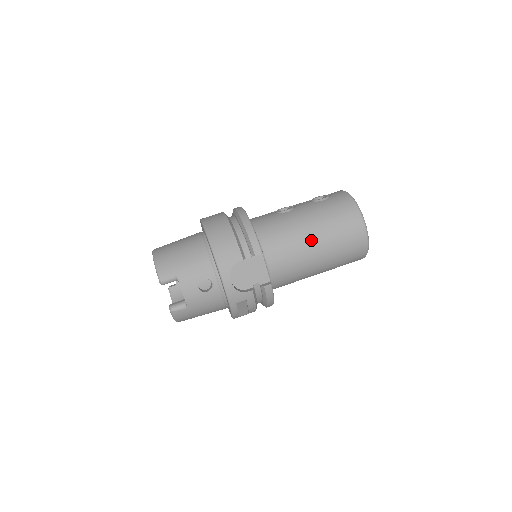
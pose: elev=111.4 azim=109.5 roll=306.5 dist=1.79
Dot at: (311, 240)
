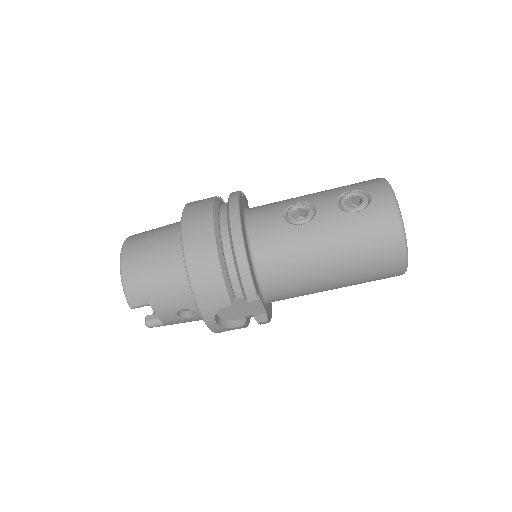
Dot at: (327, 273)
